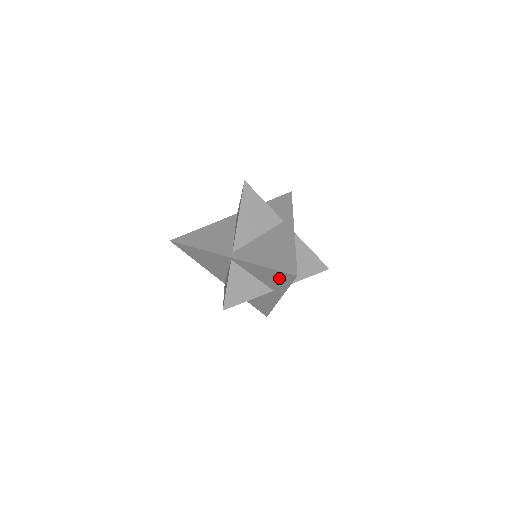
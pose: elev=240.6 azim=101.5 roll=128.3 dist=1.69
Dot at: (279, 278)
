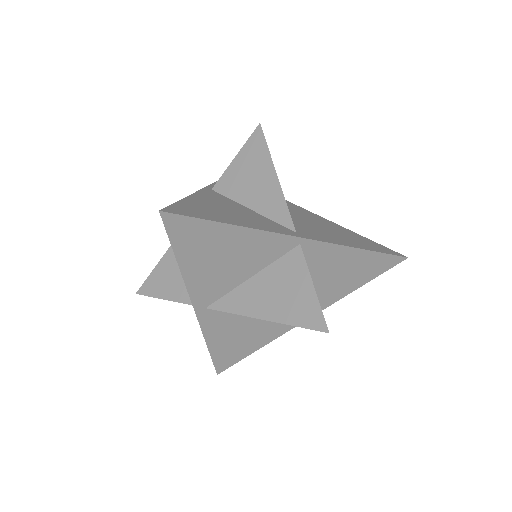
Dot at: occluded
